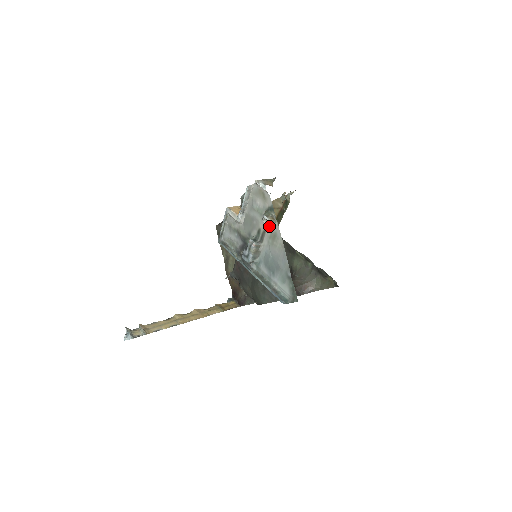
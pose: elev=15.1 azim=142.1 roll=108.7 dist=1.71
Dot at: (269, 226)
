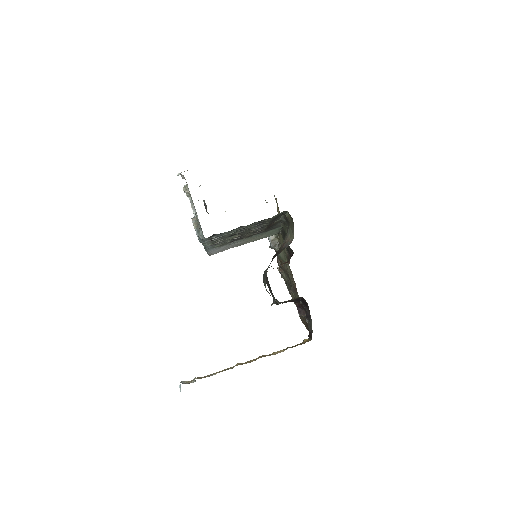
Dot at: (190, 196)
